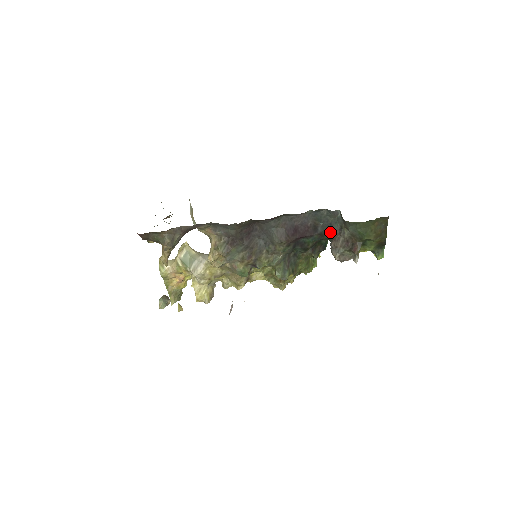
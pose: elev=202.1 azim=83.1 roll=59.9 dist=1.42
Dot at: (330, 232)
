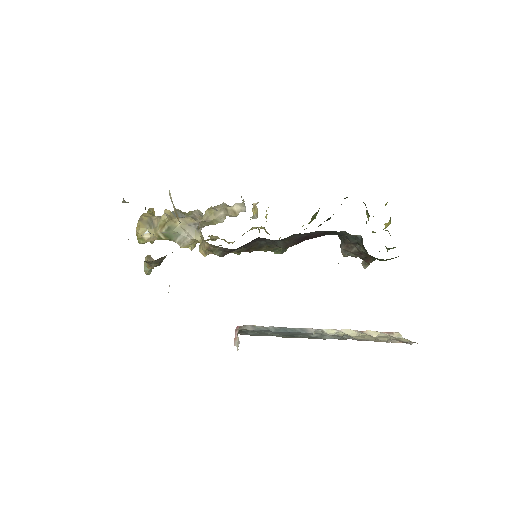
Dot at: (343, 239)
